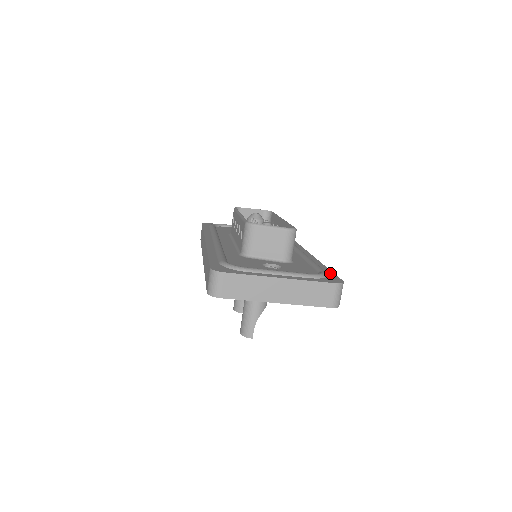
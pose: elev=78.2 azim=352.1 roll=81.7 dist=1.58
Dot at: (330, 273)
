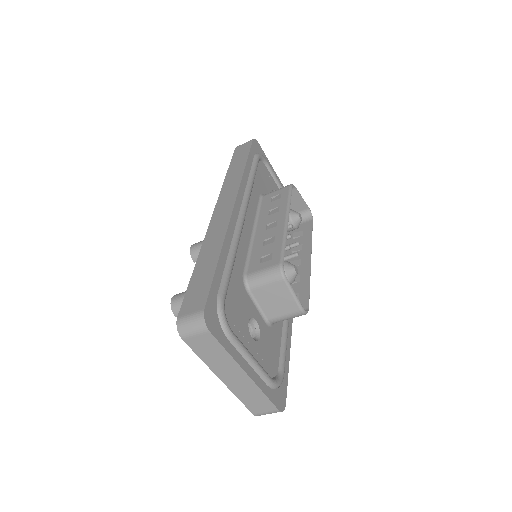
Dot at: (286, 375)
